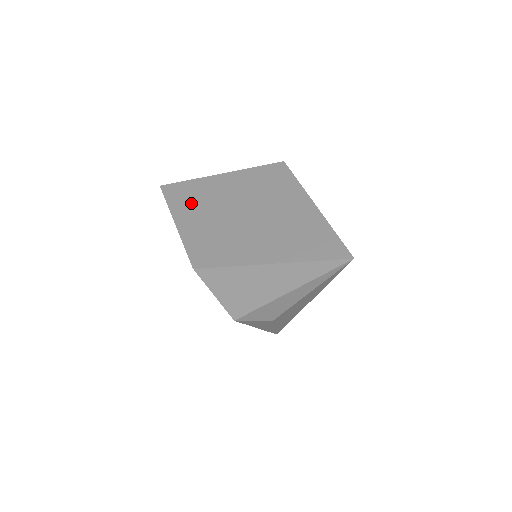
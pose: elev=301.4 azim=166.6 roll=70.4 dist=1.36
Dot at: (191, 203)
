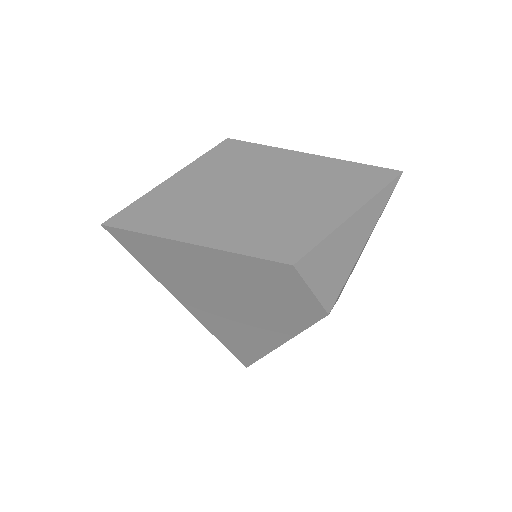
Dot at: (182, 216)
